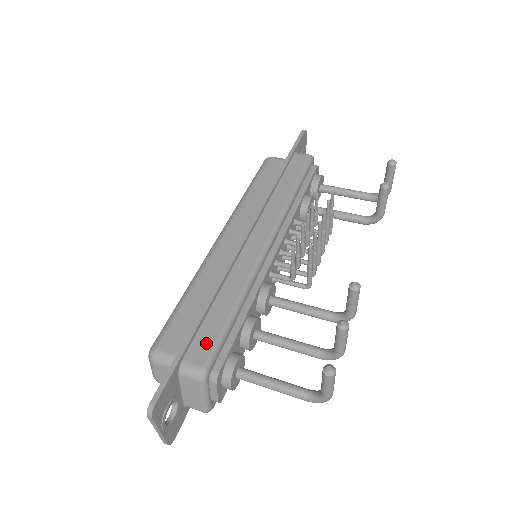
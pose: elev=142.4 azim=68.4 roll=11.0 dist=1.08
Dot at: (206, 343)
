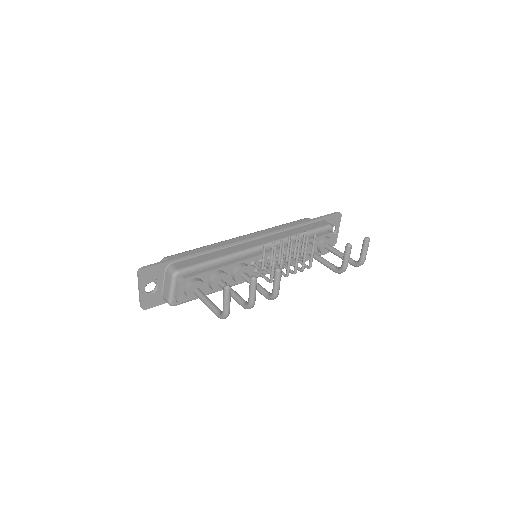
Dot at: (188, 263)
